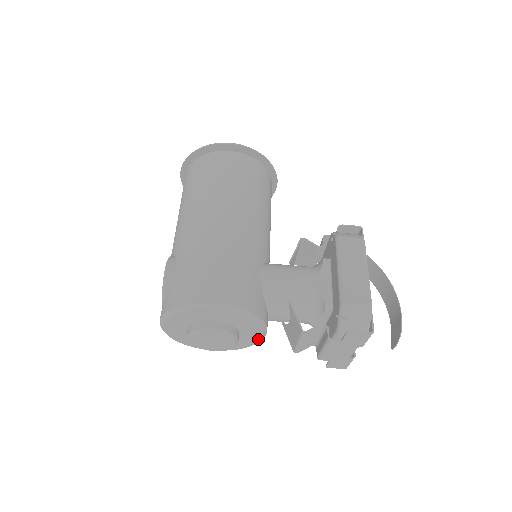
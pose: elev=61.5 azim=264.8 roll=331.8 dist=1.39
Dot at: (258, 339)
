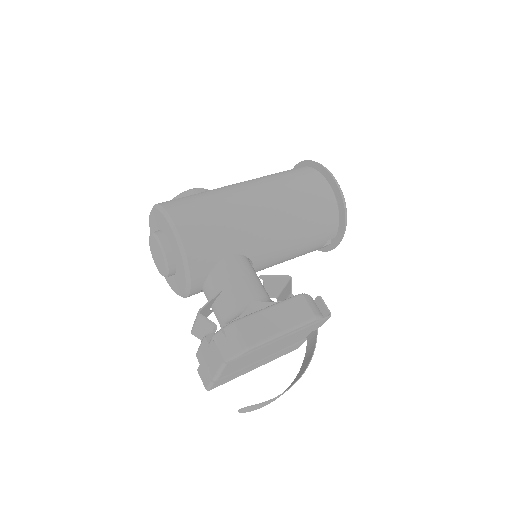
Dot at: (182, 292)
